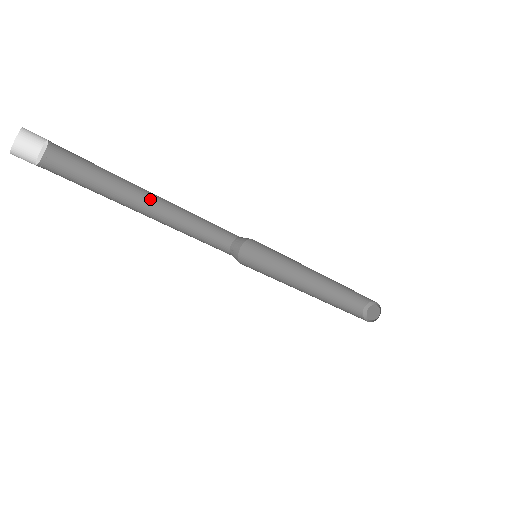
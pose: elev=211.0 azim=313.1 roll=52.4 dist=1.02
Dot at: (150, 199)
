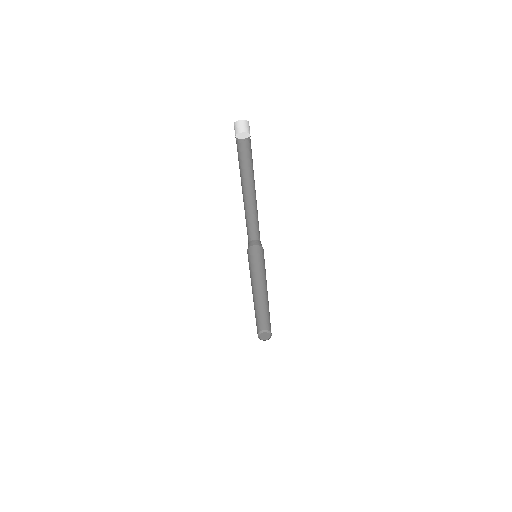
Dot at: (245, 191)
